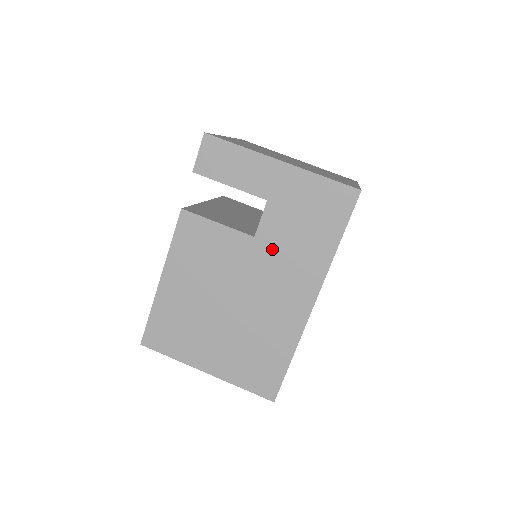
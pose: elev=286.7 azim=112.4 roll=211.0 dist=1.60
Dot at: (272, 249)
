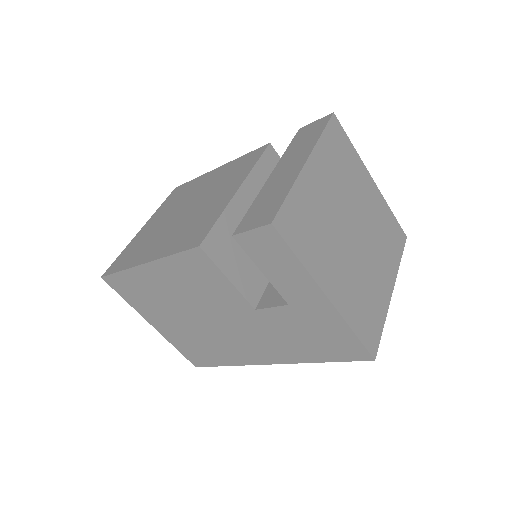
Dot at: (264, 325)
